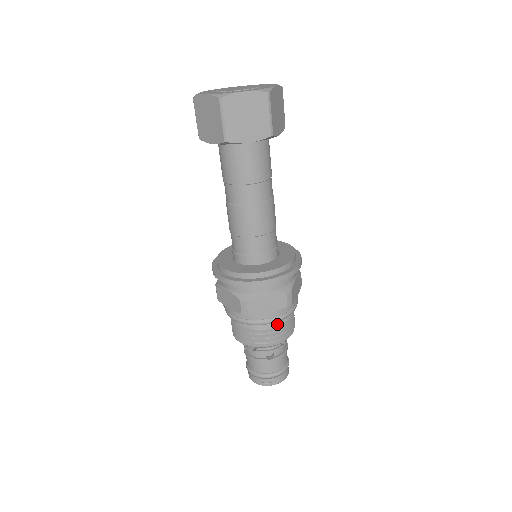
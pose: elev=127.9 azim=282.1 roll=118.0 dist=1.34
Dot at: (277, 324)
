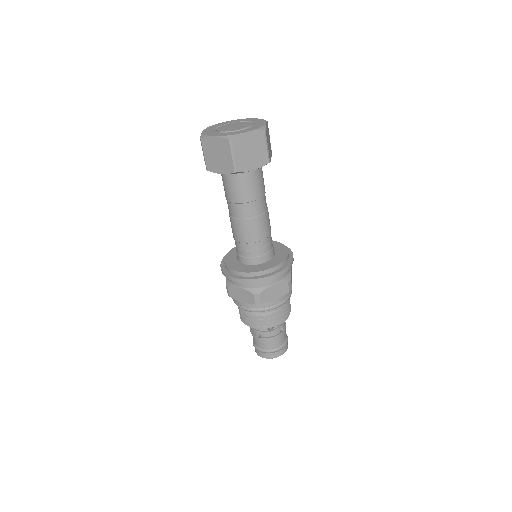
Dot at: (255, 314)
